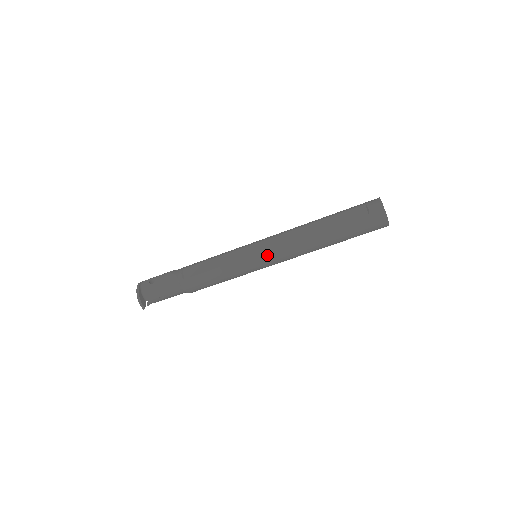
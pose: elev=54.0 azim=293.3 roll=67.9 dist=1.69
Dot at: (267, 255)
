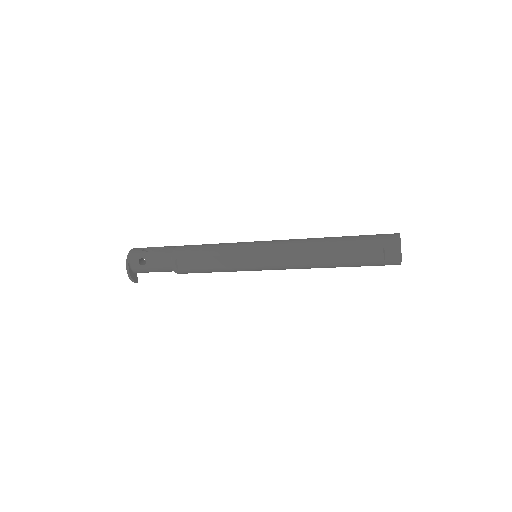
Dot at: (269, 269)
